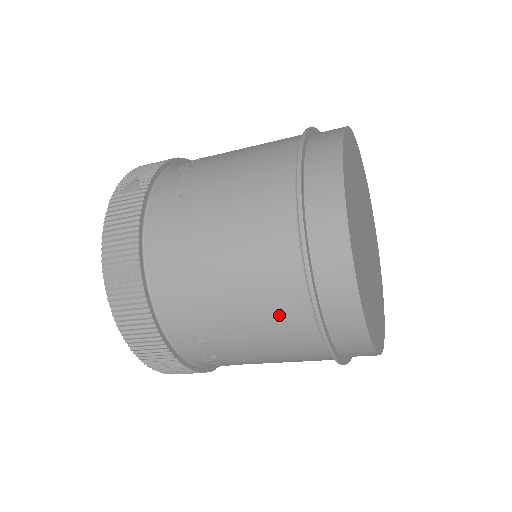
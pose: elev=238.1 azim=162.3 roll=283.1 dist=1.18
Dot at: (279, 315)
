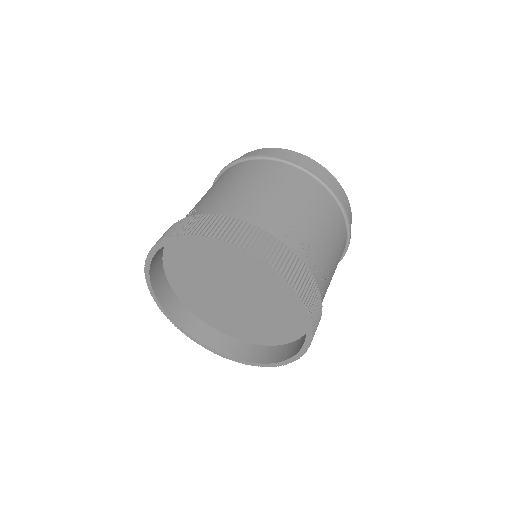
Dot at: (298, 183)
